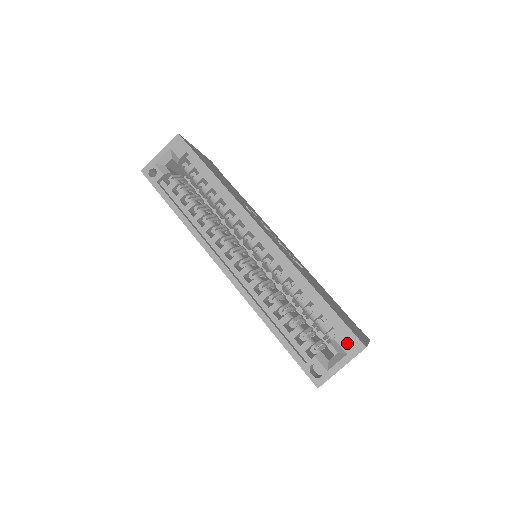
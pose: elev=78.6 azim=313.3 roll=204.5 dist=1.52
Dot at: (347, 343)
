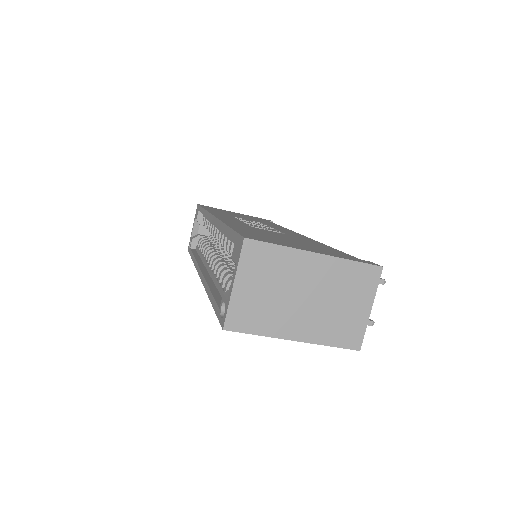
Dot at: (236, 251)
